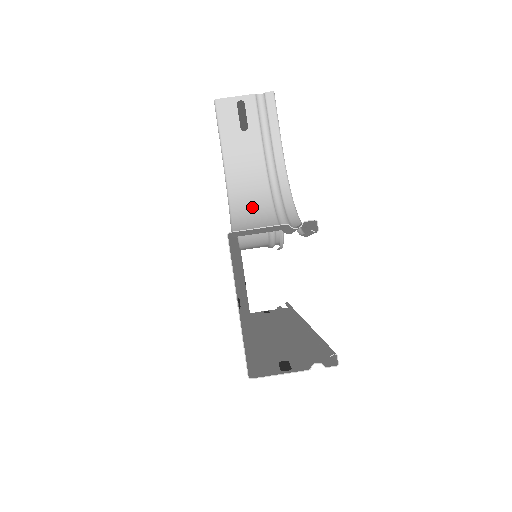
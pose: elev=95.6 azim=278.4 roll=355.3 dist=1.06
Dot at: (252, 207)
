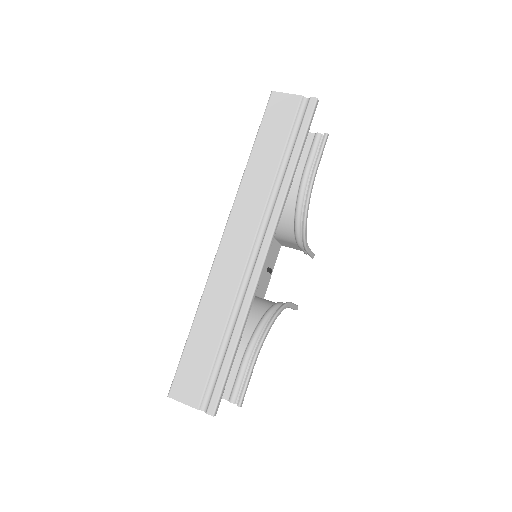
Dot at: (282, 213)
